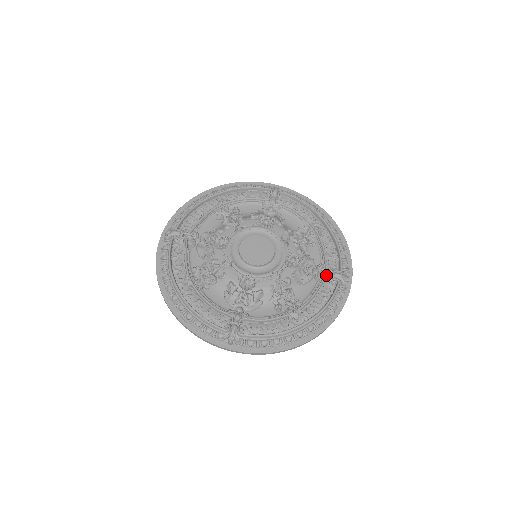
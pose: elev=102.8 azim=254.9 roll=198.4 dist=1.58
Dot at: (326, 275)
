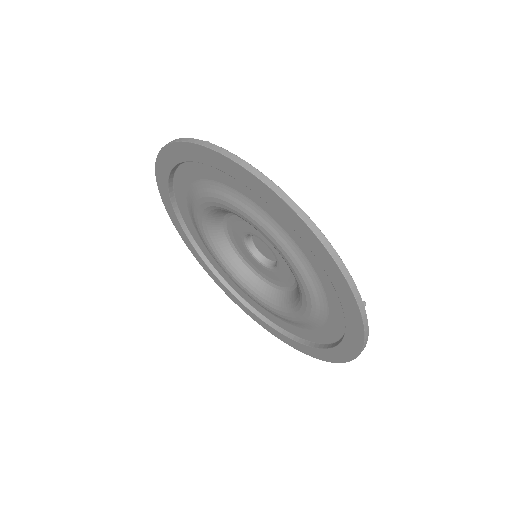
Dot at: occluded
